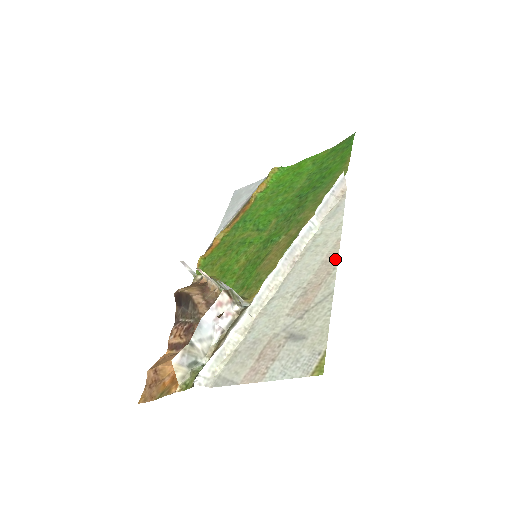
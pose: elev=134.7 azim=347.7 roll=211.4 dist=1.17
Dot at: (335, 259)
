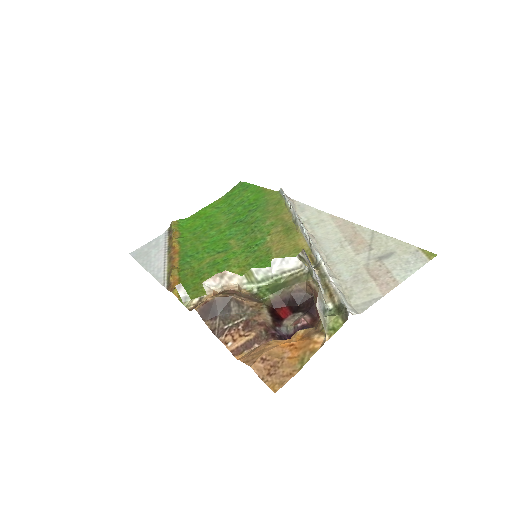
Dot at: (346, 221)
